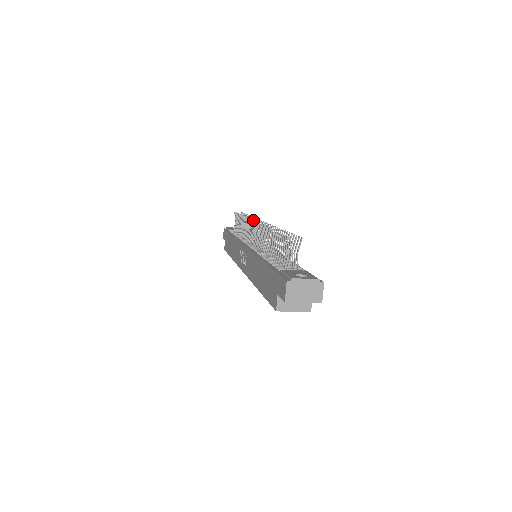
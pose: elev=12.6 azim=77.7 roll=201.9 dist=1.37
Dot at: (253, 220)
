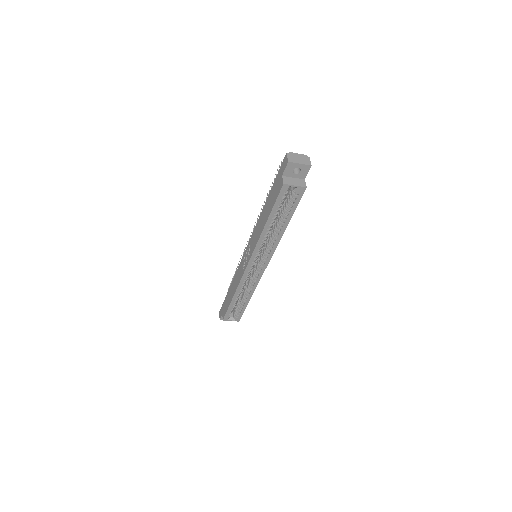
Dot at: (249, 238)
